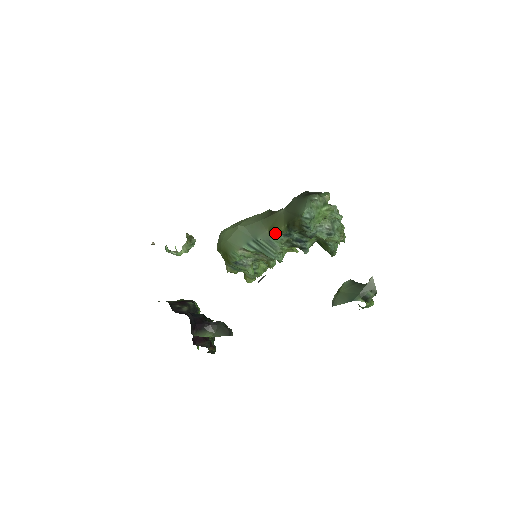
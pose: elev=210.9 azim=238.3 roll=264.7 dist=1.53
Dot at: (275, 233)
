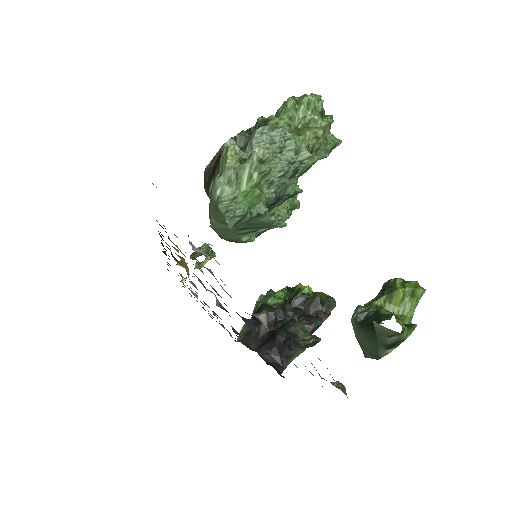
Dot at: occluded
